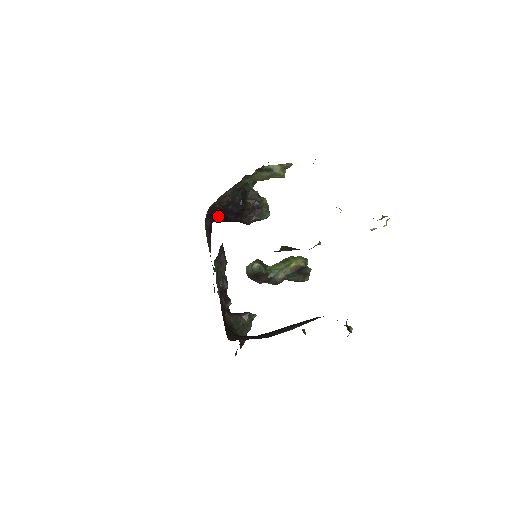
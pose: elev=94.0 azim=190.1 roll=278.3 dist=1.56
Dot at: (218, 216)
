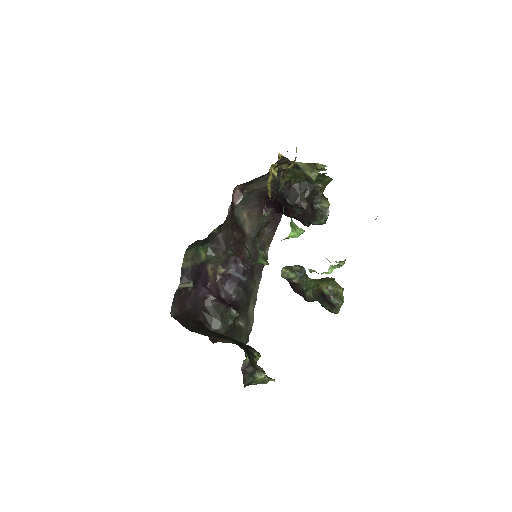
Dot at: (277, 207)
